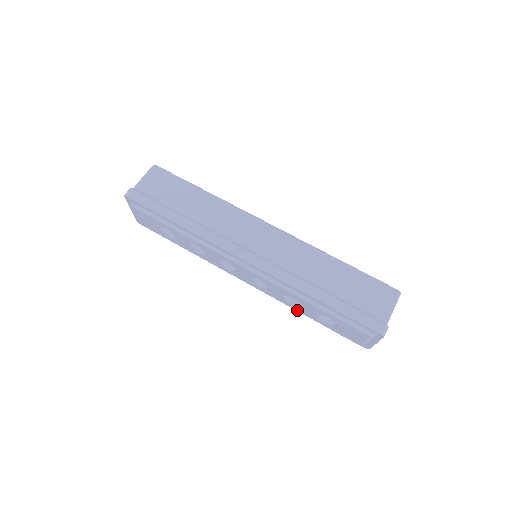
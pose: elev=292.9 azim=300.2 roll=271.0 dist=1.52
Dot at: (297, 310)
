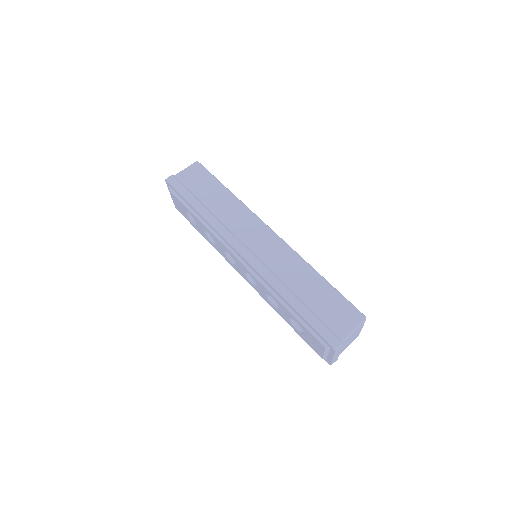
Dot at: (277, 312)
